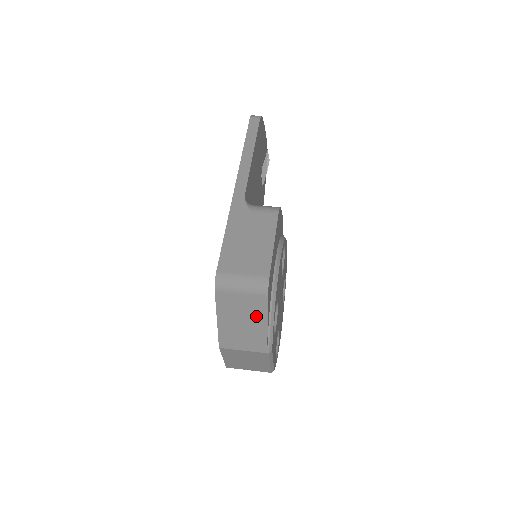
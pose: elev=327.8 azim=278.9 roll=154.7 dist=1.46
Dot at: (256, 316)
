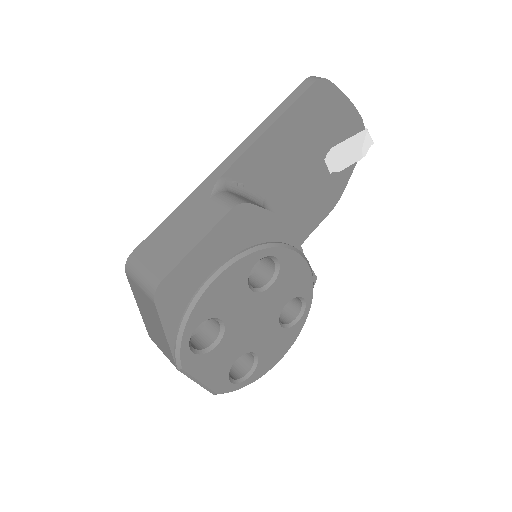
Dot at: (156, 320)
